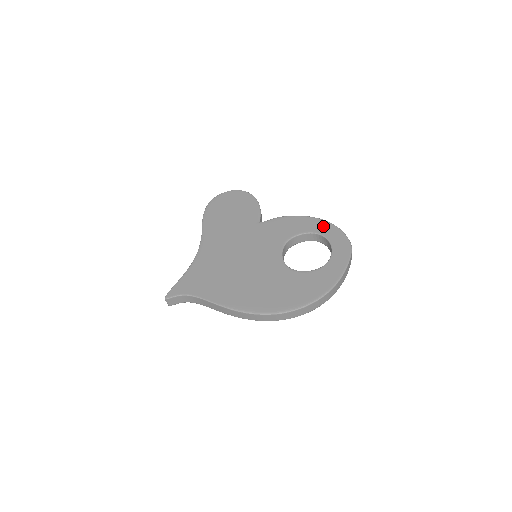
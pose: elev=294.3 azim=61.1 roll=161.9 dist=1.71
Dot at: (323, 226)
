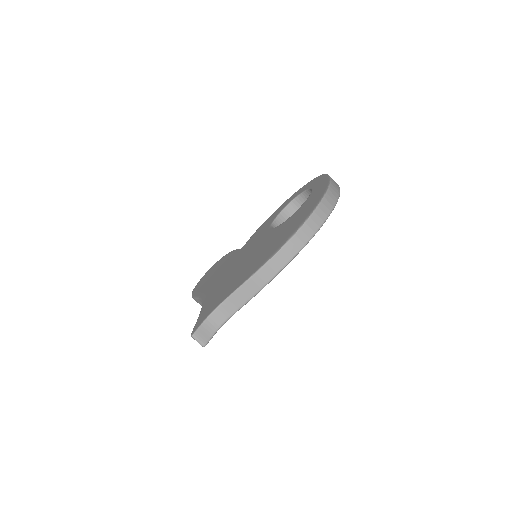
Dot at: (290, 198)
